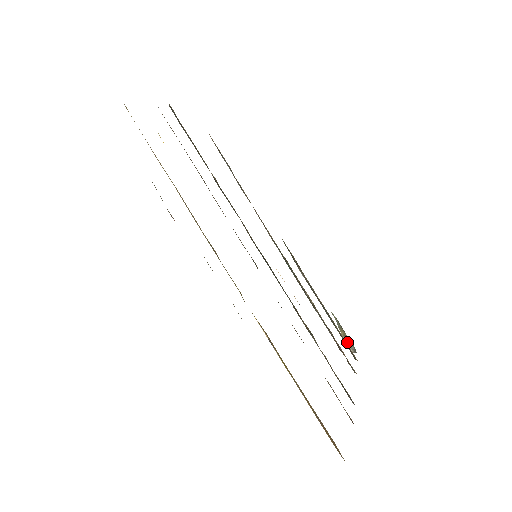
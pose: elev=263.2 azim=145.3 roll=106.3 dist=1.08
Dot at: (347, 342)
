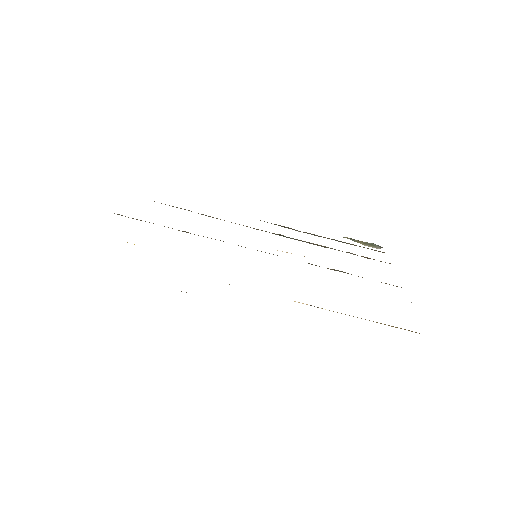
Dot at: (370, 246)
